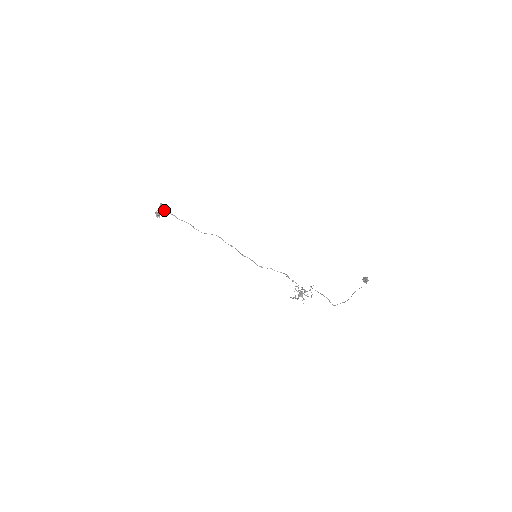
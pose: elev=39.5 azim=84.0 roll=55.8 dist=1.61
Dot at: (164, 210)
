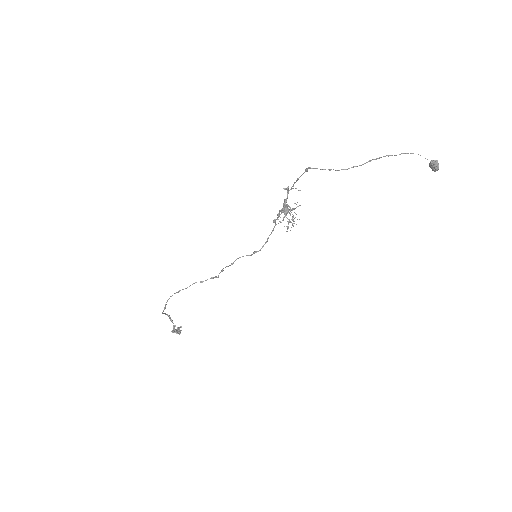
Dot at: (162, 312)
